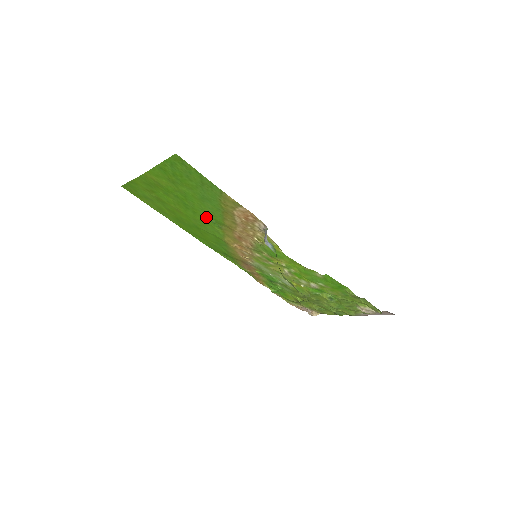
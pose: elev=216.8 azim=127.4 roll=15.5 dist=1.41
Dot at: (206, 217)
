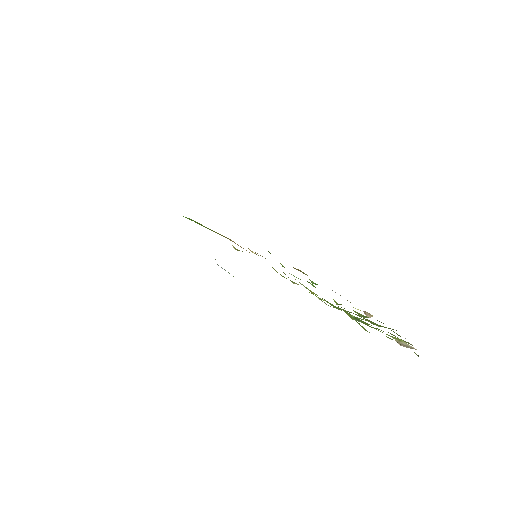
Dot at: occluded
